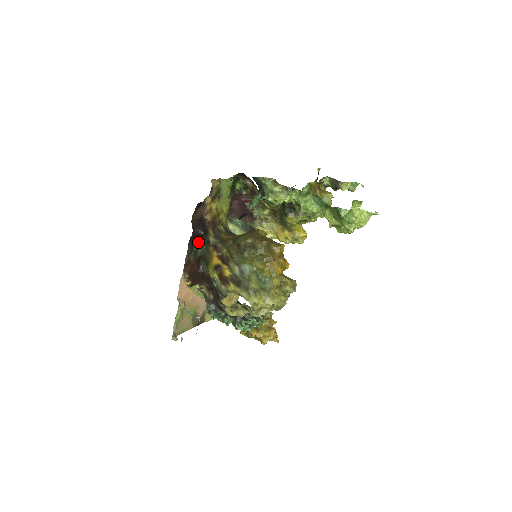
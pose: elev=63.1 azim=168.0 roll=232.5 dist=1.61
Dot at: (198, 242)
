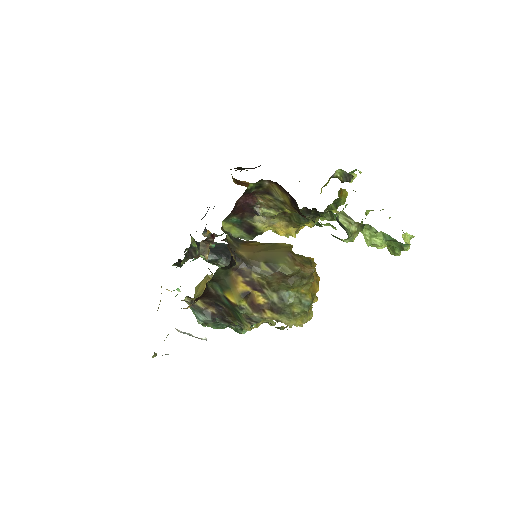
Dot at: (217, 269)
